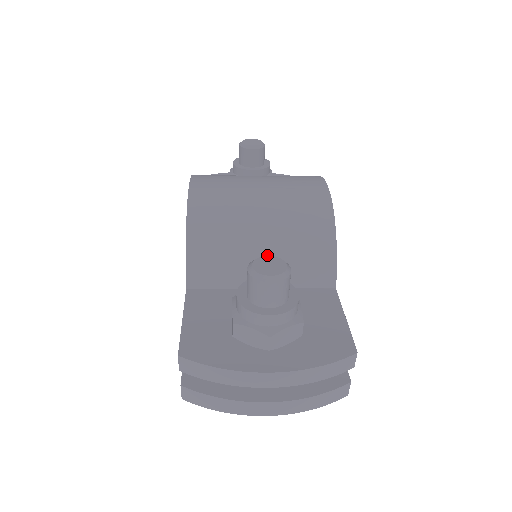
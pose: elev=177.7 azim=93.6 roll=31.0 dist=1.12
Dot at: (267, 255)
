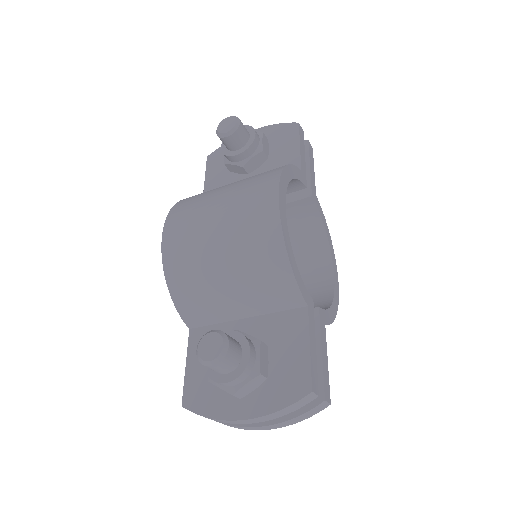
Dot at: (236, 294)
